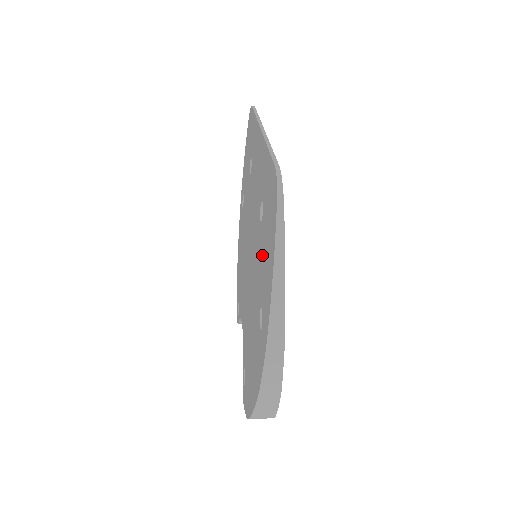
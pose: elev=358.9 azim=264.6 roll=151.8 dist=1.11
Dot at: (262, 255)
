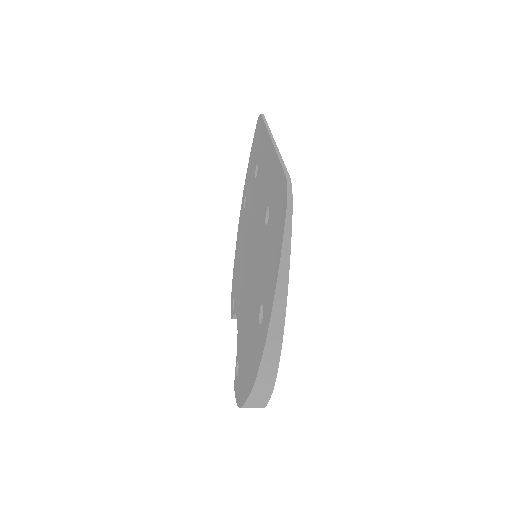
Dot at: (266, 256)
